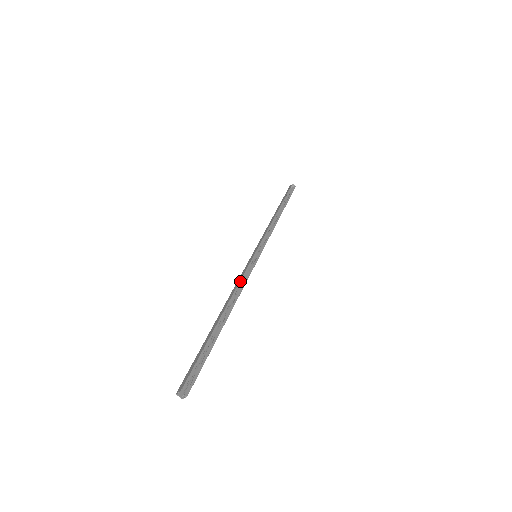
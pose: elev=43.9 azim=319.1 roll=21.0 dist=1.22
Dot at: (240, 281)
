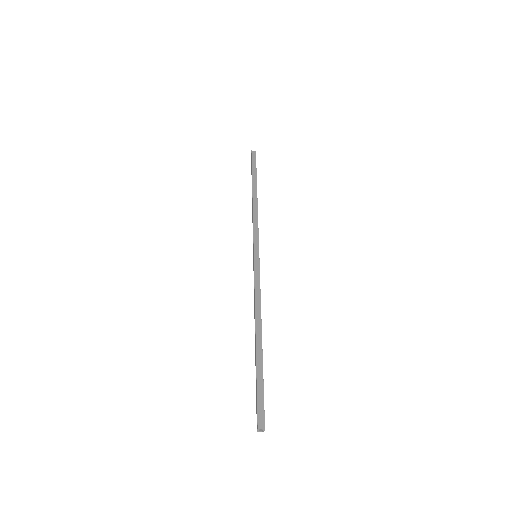
Dot at: (255, 289)
